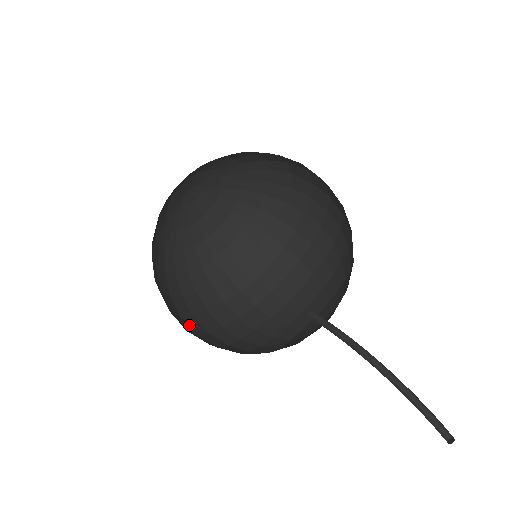
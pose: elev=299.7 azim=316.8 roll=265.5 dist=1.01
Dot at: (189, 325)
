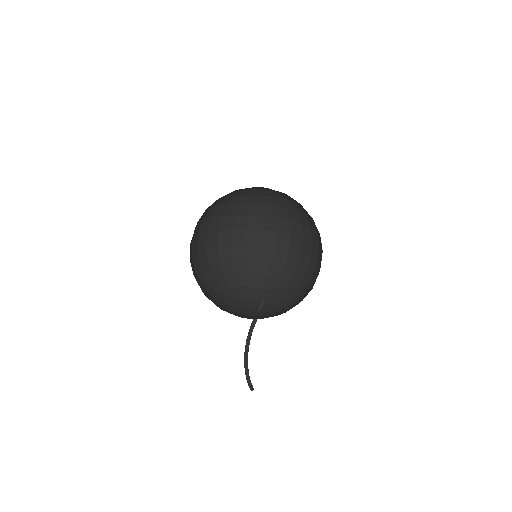
Dot at: (248, 236)
